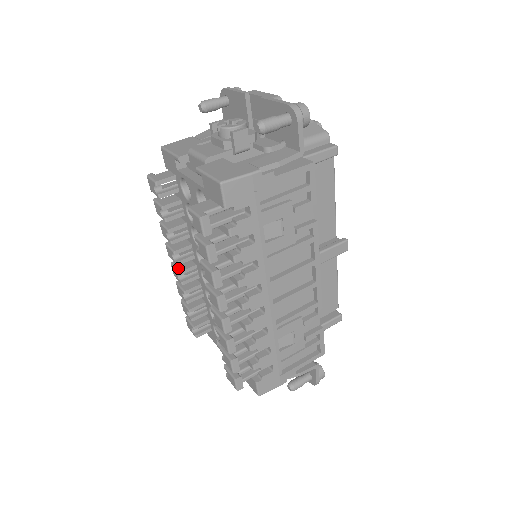
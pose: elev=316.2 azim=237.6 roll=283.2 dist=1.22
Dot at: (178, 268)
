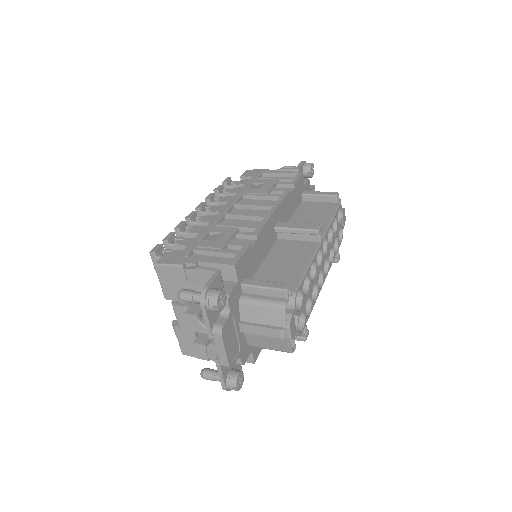
Dot at: occluded
